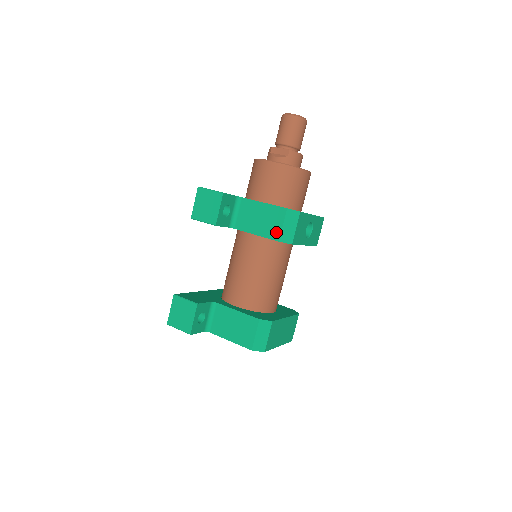
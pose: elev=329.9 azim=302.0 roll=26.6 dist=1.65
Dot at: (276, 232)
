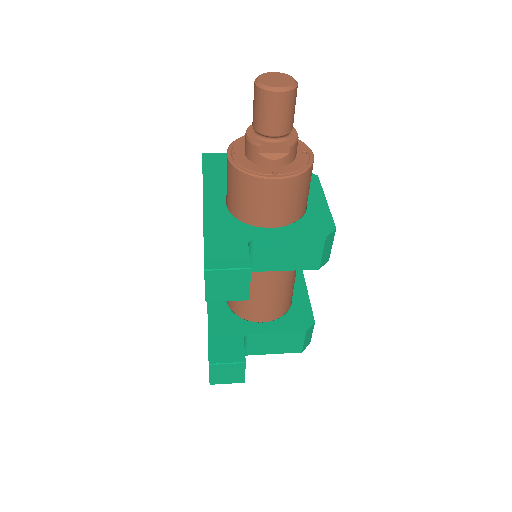
Dot at: (314, 262)
